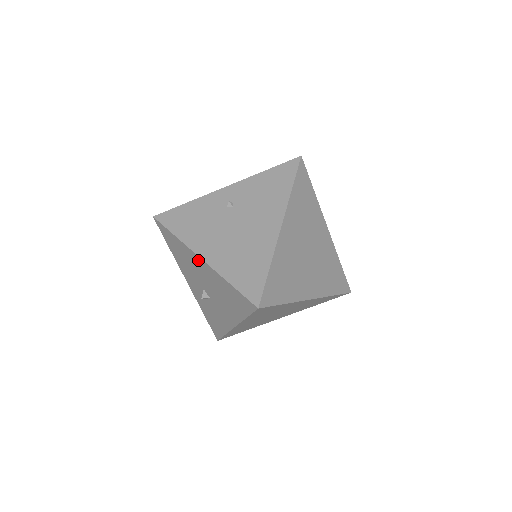
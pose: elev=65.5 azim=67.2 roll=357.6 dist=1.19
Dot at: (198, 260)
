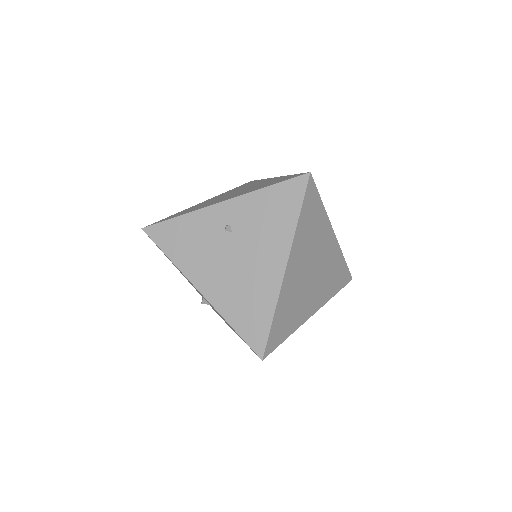
Dot at: occluded
